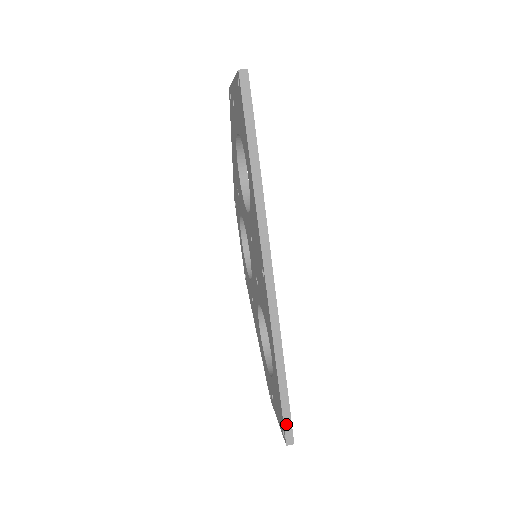
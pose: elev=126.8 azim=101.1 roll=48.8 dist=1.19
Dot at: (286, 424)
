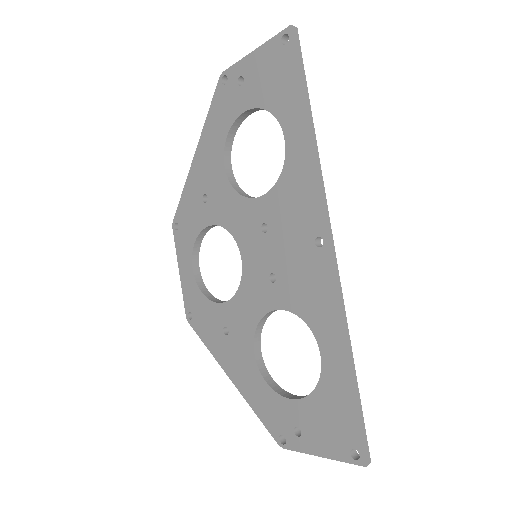
Dot at: (362, 435)
